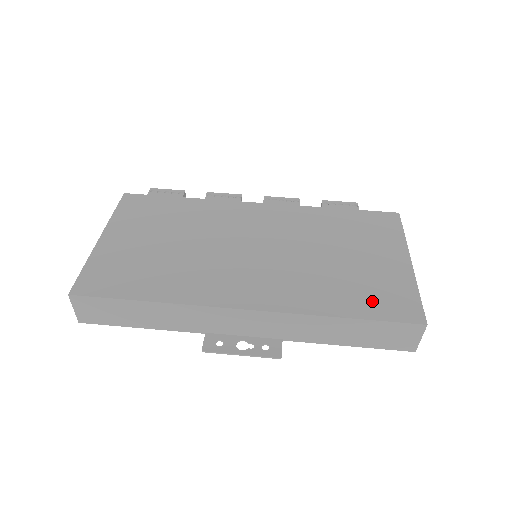
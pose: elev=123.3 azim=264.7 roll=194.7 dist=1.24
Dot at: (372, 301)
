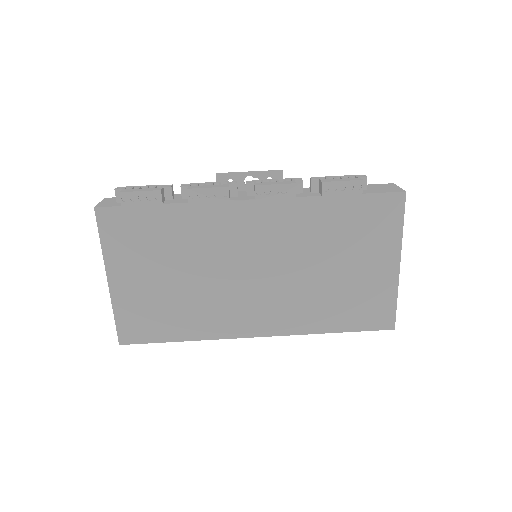
Dot at: (357, 315)
